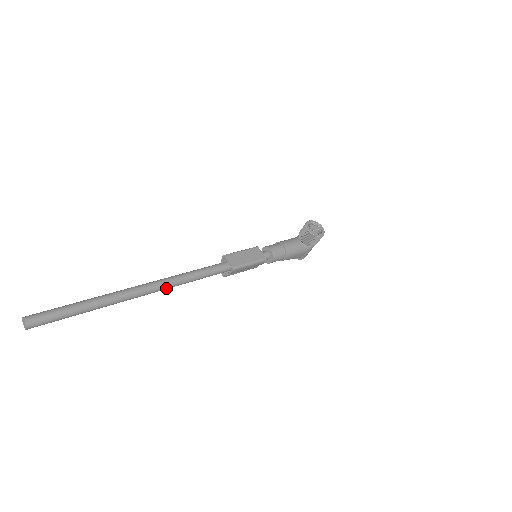
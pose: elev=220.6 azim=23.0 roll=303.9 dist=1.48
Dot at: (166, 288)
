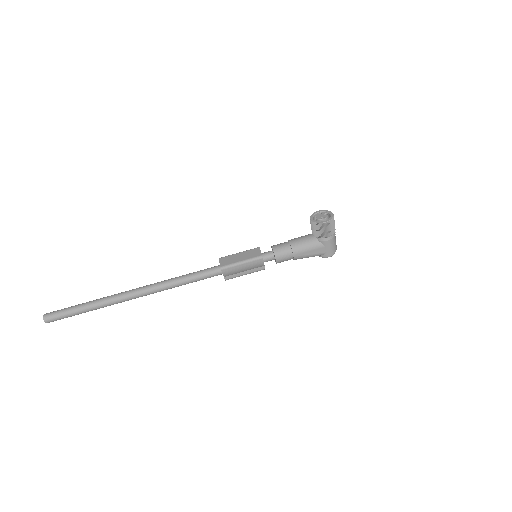
Dot at: (157, 290)
